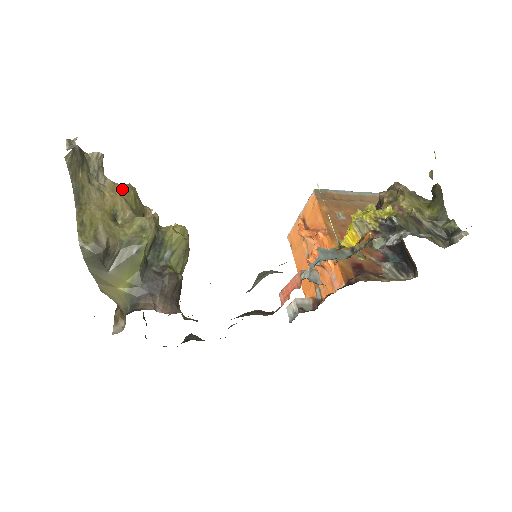
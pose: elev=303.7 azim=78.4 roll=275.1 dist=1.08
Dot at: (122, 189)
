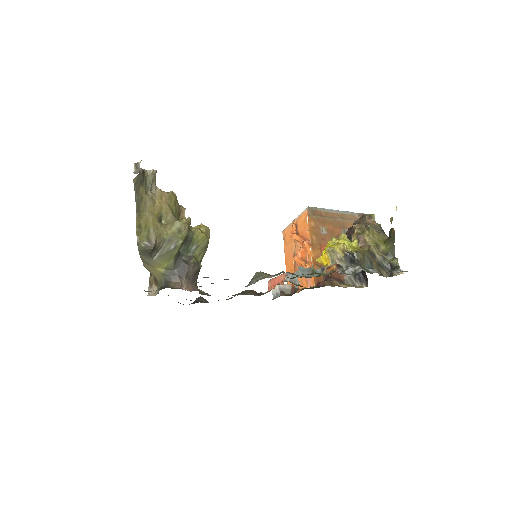
Dot at: (167, 196)
